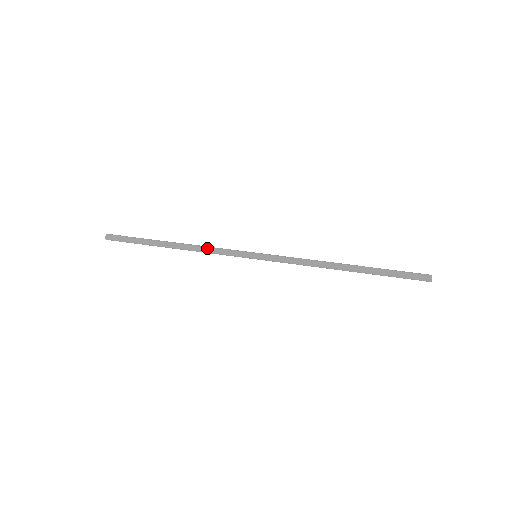
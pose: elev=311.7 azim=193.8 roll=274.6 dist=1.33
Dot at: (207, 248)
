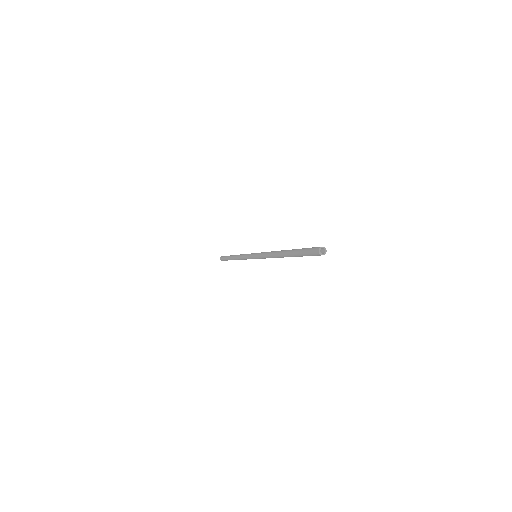
Dot at: (242, 254)
